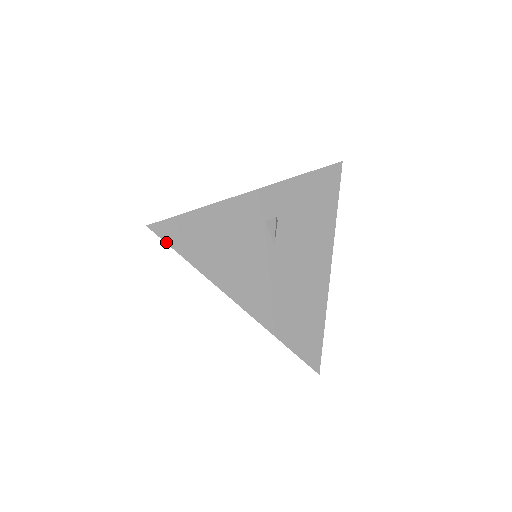
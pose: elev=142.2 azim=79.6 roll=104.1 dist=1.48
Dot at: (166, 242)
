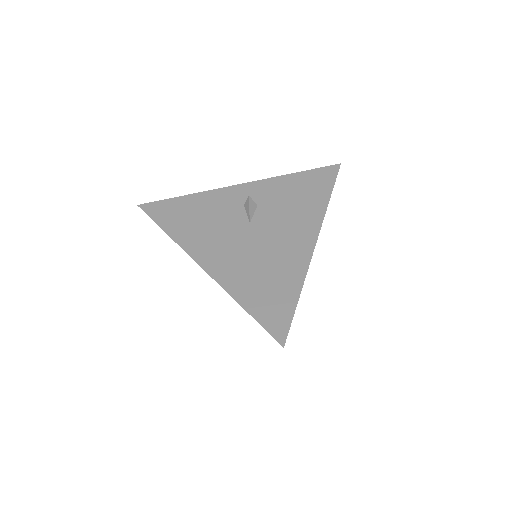
Dot at: (149, 216)
